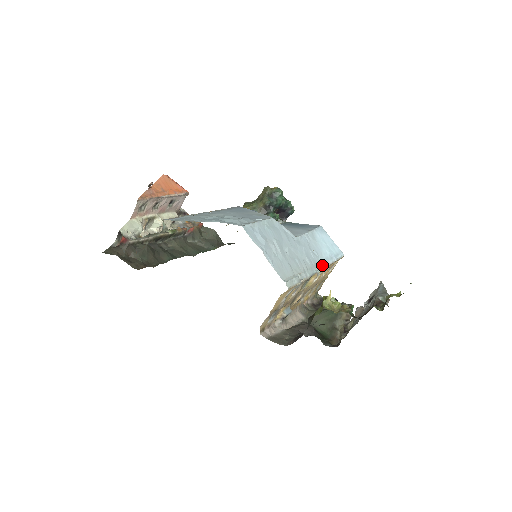
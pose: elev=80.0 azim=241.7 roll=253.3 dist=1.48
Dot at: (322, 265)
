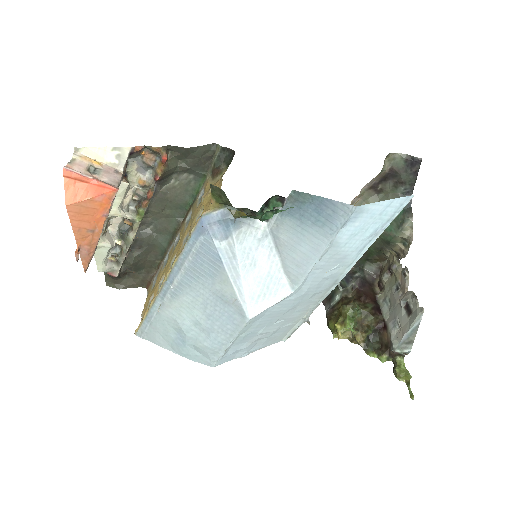
Dot at: (349, 268)
